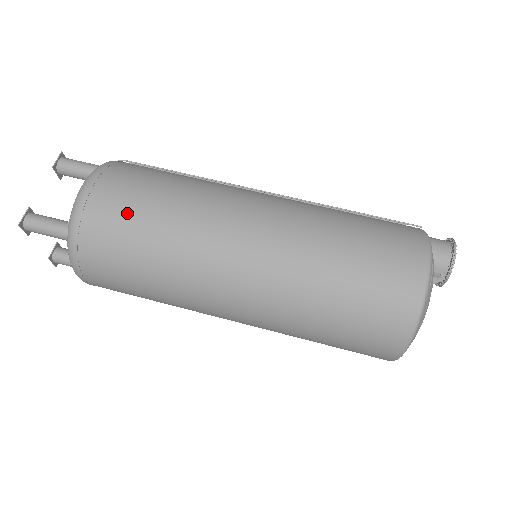
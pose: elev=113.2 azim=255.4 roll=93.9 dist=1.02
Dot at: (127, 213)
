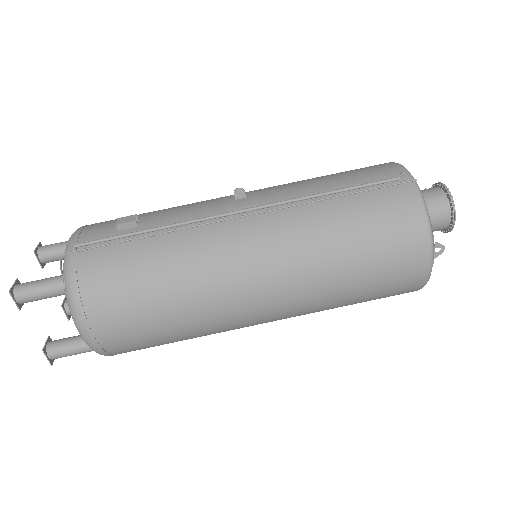
Dot at: (143, 335)
